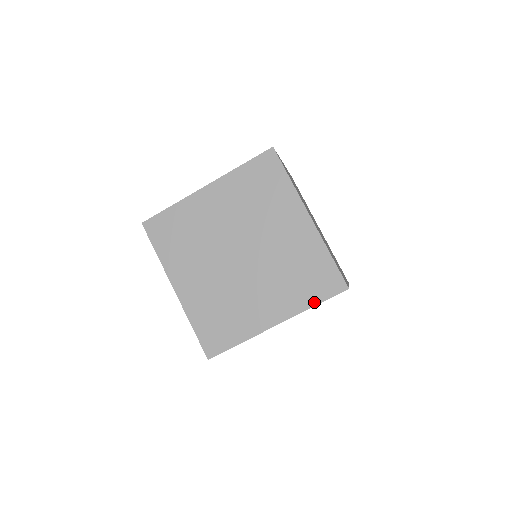
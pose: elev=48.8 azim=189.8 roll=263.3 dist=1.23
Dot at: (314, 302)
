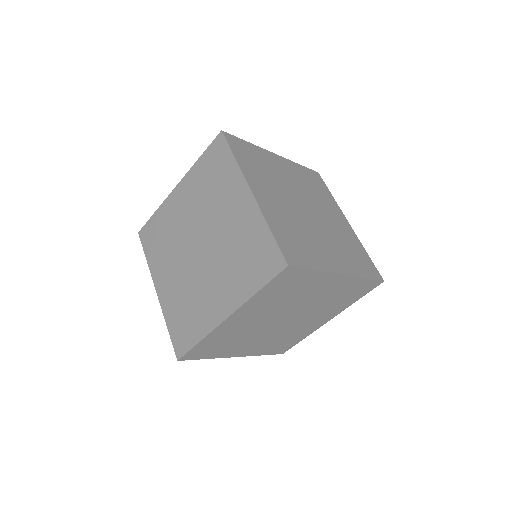
Dot at: (257, 287)
